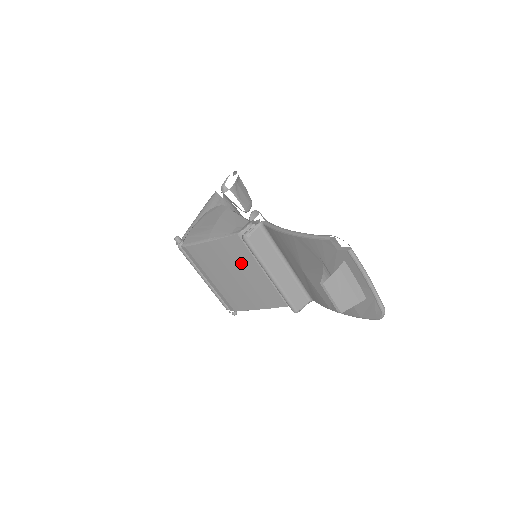
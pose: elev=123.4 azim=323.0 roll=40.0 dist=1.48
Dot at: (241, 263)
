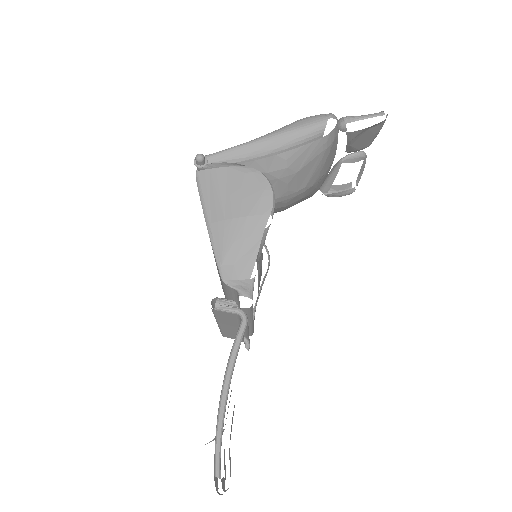
Dot at: occluded
